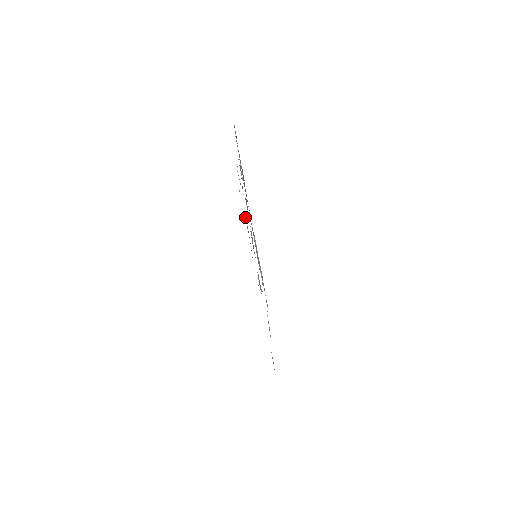
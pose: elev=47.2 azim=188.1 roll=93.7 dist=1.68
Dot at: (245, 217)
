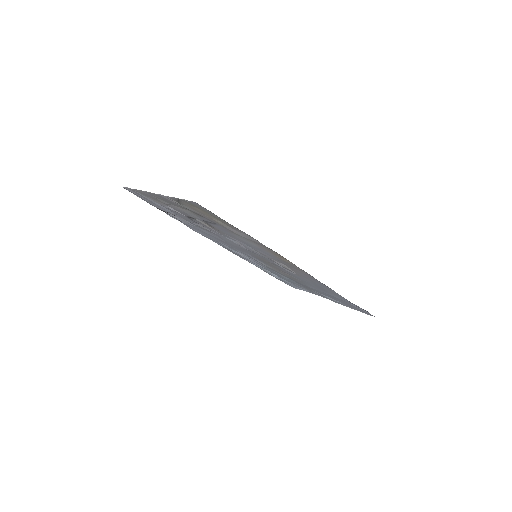
Dot at: (214, 220)
